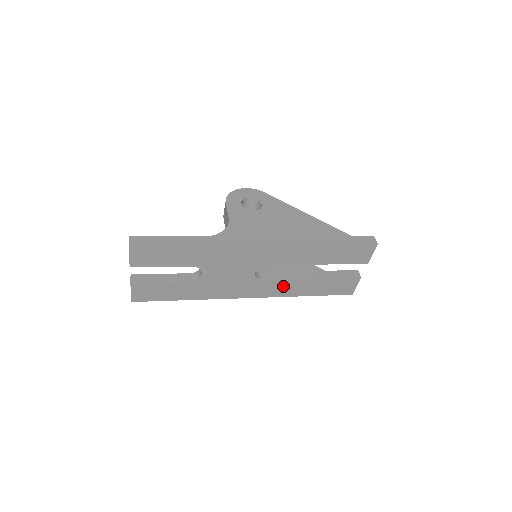
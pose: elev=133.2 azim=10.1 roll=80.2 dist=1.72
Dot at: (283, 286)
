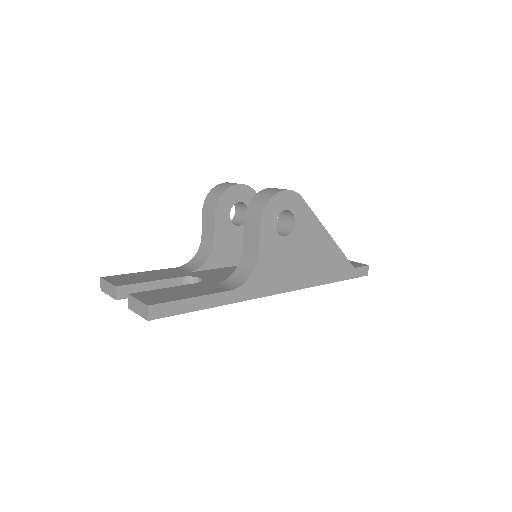
Dot at: occluded
